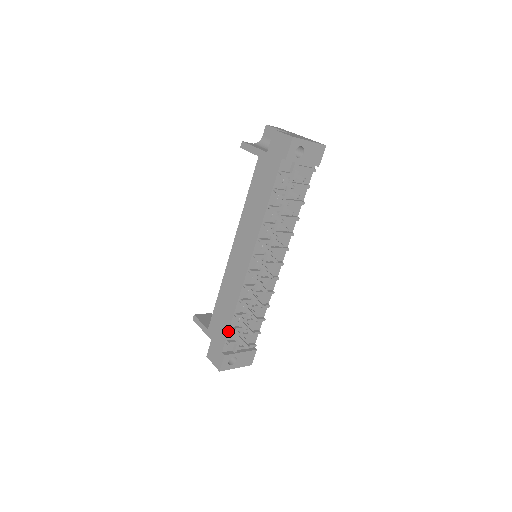
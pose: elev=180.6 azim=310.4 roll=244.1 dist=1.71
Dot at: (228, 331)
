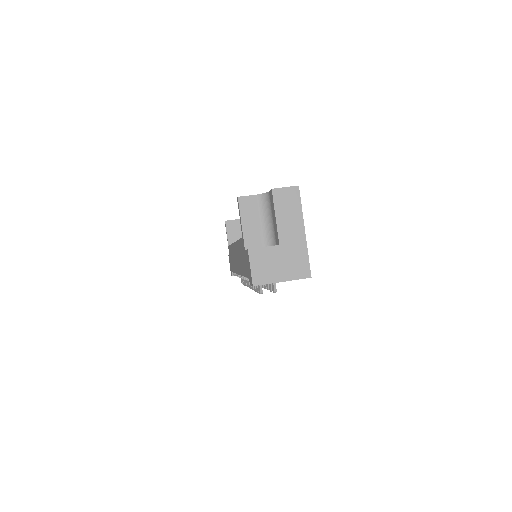
Dot at: occluded
